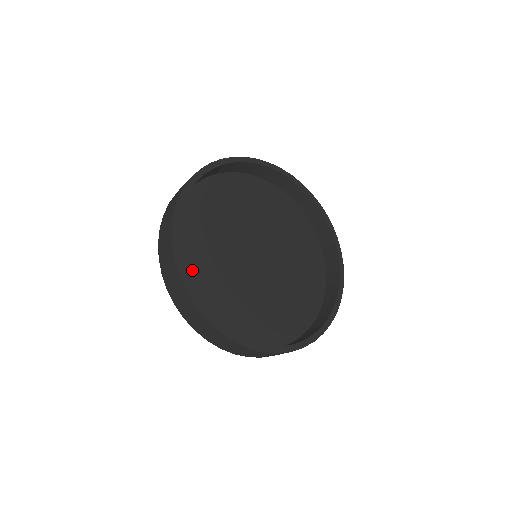
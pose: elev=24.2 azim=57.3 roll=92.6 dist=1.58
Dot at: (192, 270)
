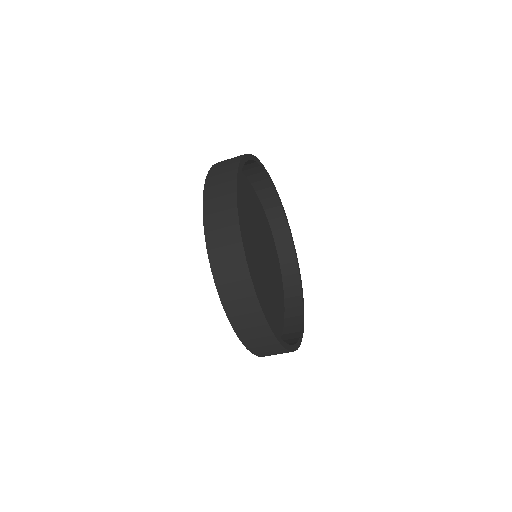
Dot at: occluded
